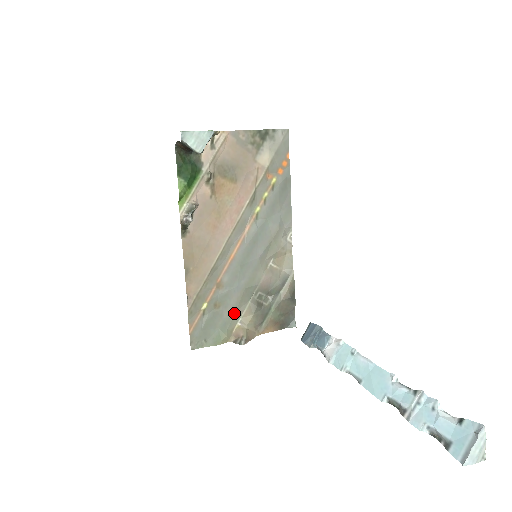
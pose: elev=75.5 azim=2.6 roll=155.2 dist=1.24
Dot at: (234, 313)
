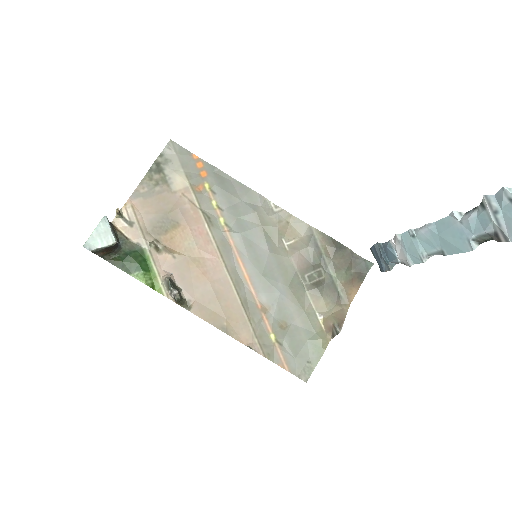
Dot at: (305, 315)
